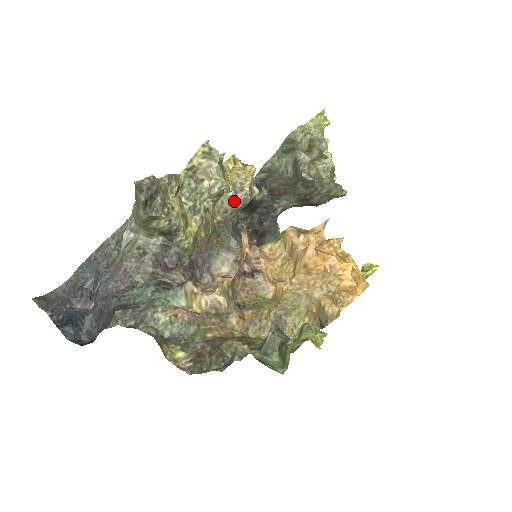
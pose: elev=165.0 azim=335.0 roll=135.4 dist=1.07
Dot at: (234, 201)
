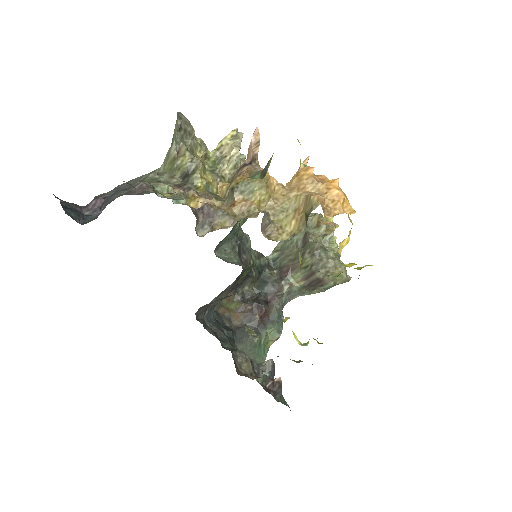
Dot at: occluded
